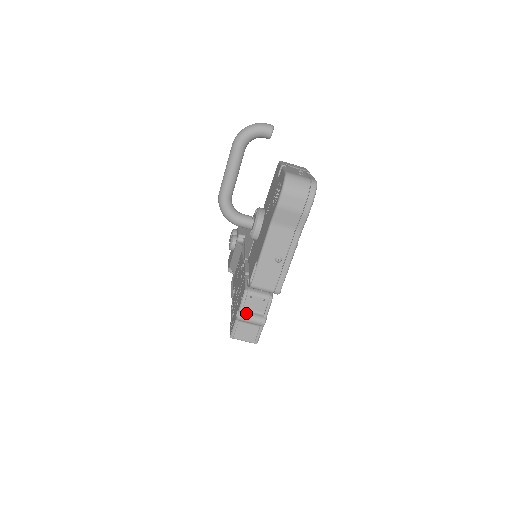
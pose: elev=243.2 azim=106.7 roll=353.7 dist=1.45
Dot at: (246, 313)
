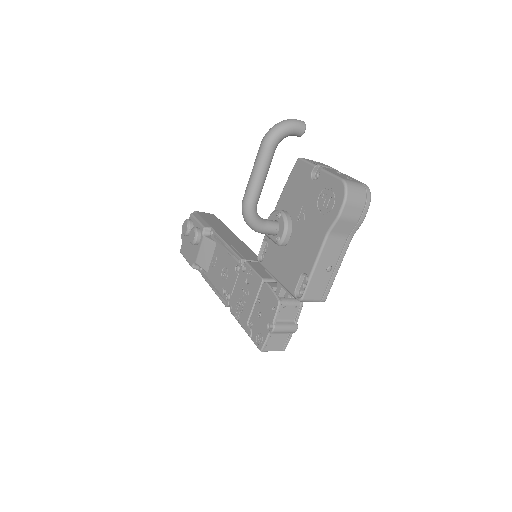
Dot at: (280, 324)
